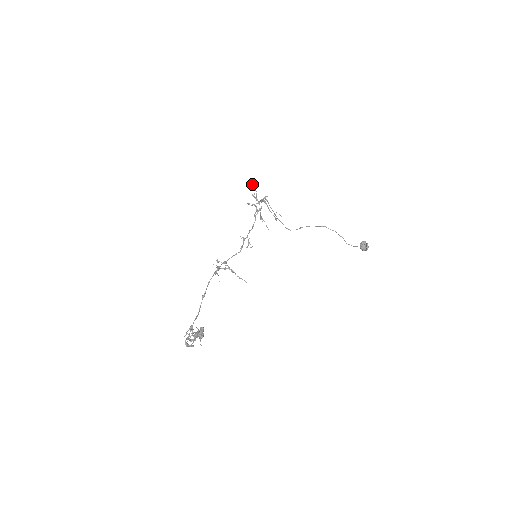
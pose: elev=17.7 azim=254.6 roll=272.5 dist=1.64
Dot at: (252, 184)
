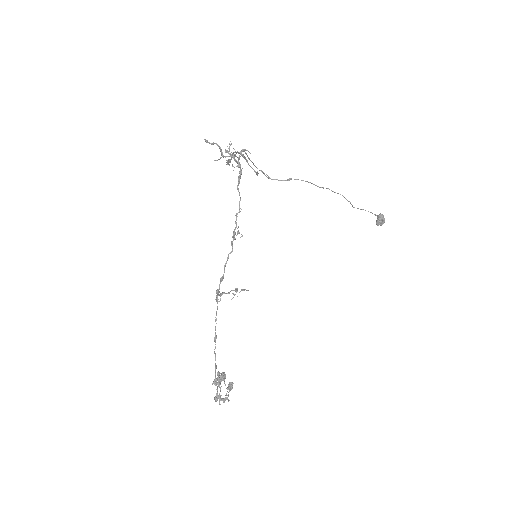
Dot at: occluded
